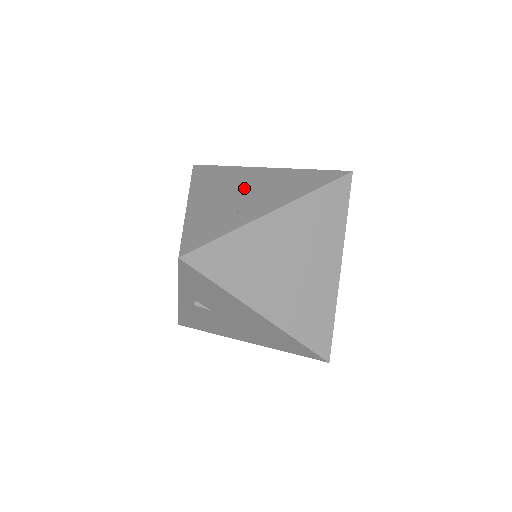
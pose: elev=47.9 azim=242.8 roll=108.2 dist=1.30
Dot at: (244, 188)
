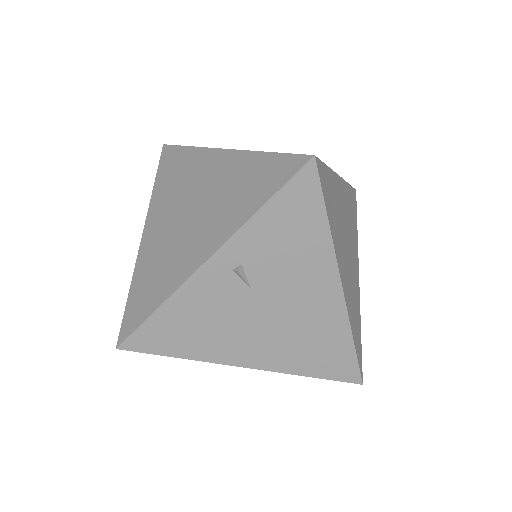
Dot at: occluded
